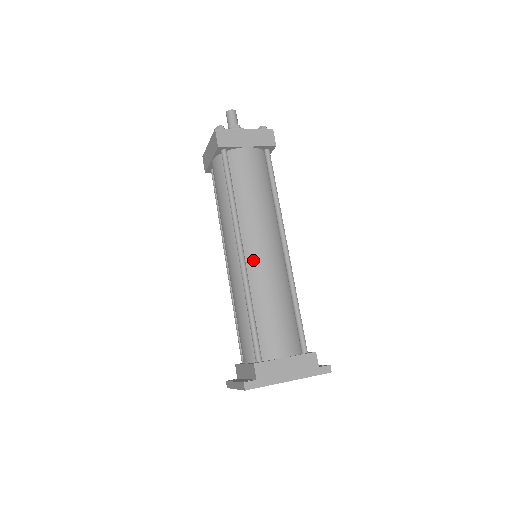
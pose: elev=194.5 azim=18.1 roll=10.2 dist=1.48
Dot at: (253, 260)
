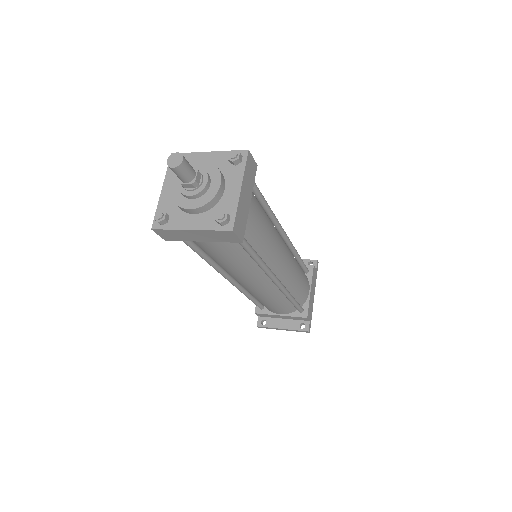
Dot at: (283, 274)
